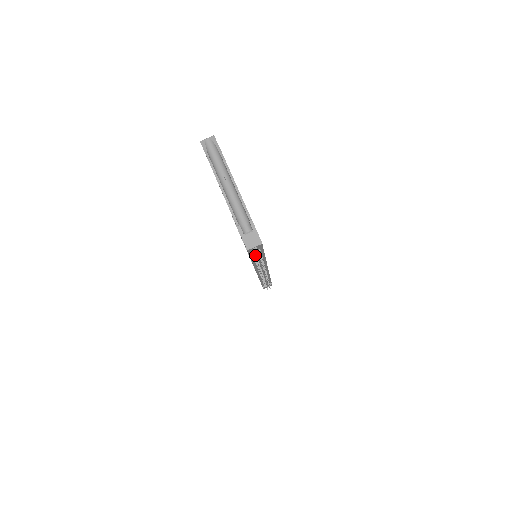
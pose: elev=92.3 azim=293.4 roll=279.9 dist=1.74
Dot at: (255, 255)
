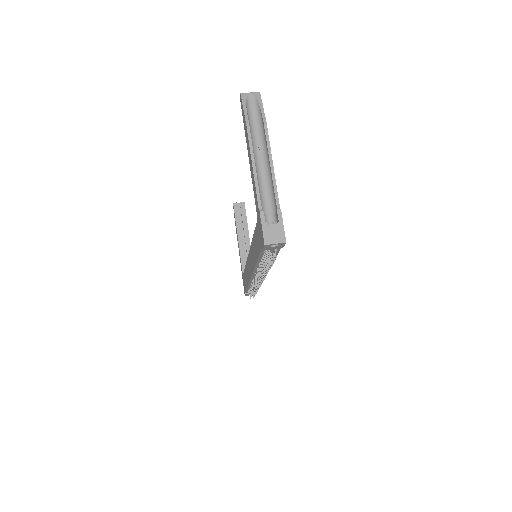
Dot at: (269, 254)
